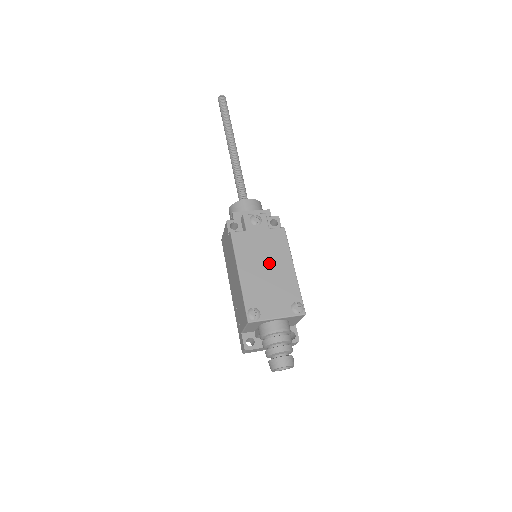
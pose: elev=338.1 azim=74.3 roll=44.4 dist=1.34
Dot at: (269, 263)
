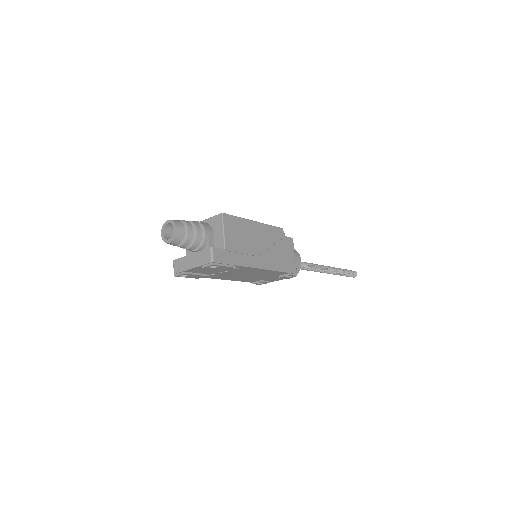
Dot at: occluded
